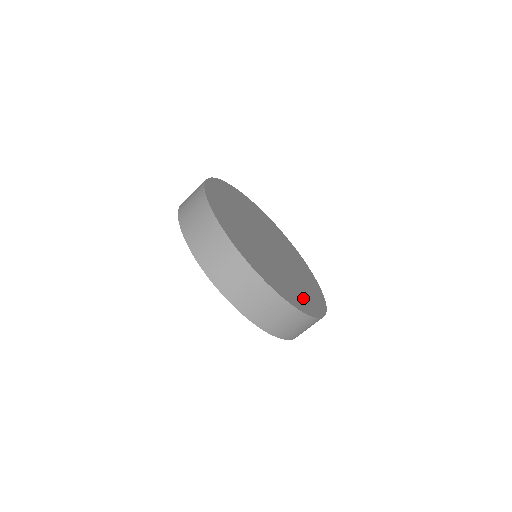
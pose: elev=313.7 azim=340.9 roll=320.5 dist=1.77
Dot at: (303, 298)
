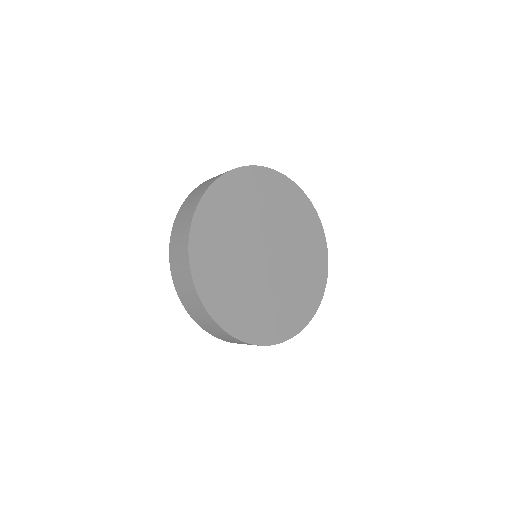
Dot at: (298, 308)
